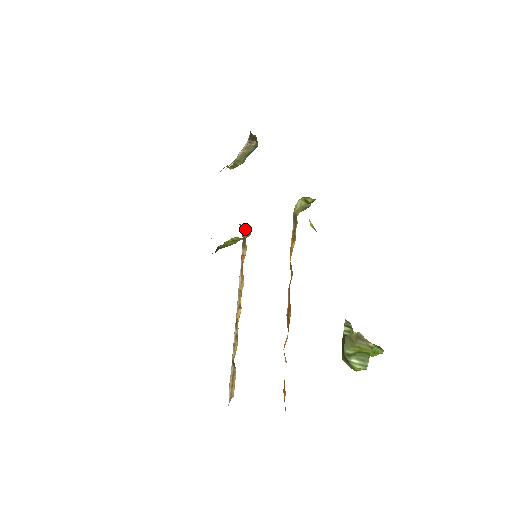
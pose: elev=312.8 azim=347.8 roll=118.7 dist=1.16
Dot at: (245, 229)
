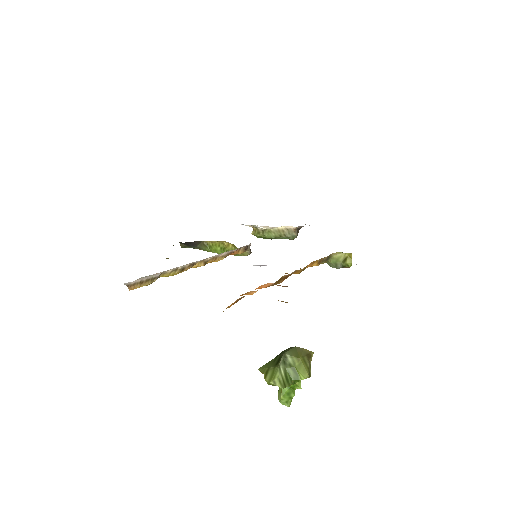
Dot at: occluded
